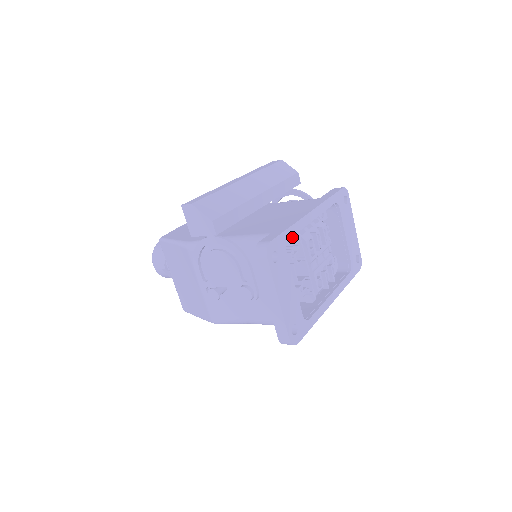
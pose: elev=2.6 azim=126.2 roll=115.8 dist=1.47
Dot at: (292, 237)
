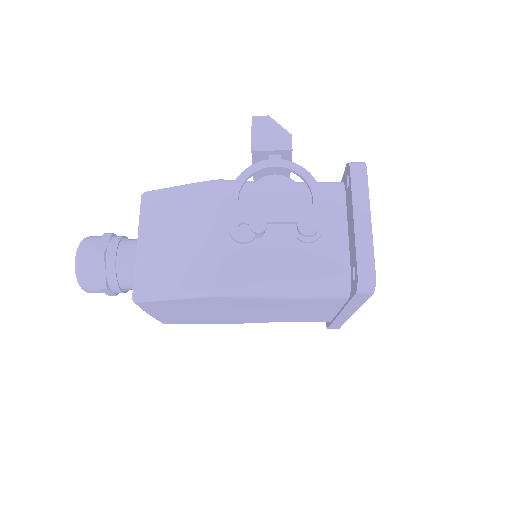
Dot at: occluded
